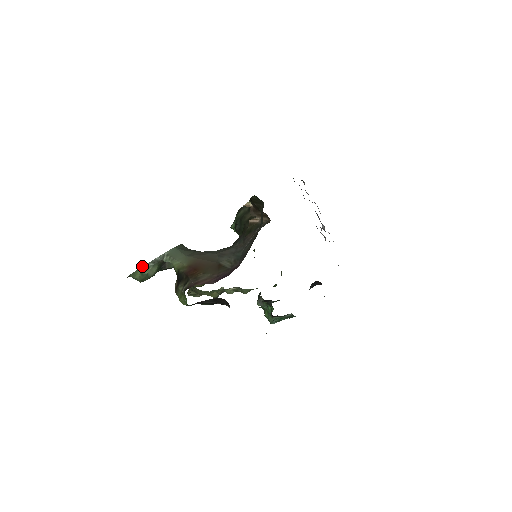
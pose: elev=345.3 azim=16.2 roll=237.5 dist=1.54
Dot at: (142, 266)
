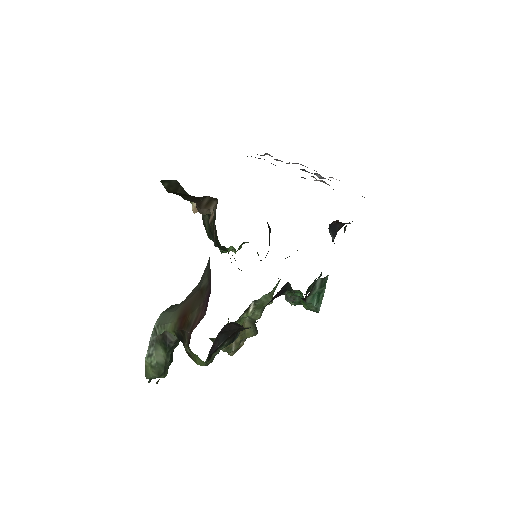
Dot at: occluded
